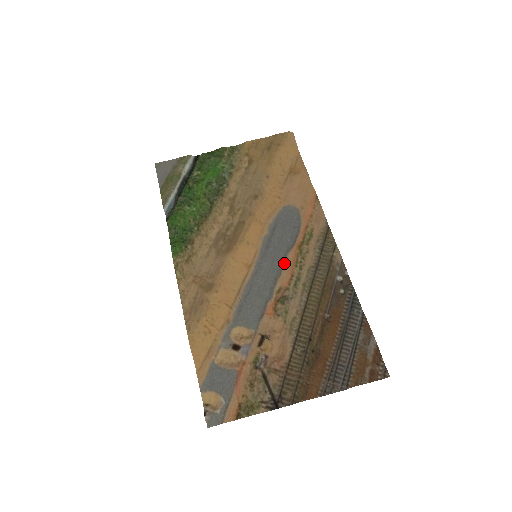
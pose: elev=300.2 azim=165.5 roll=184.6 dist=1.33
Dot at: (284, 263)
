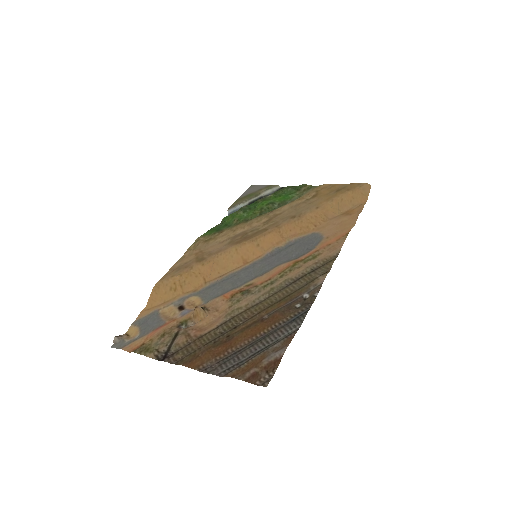
Dot at: (273, 269)
